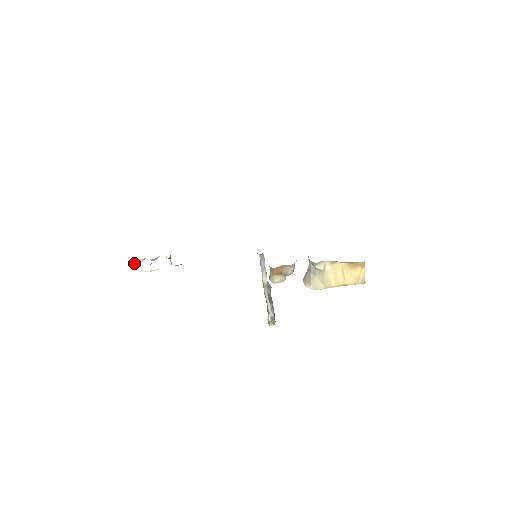
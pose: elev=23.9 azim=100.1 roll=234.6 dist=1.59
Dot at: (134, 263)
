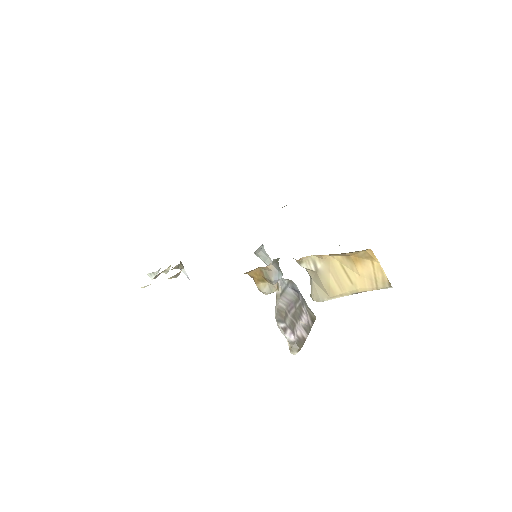
Dot at: (151, 277)
